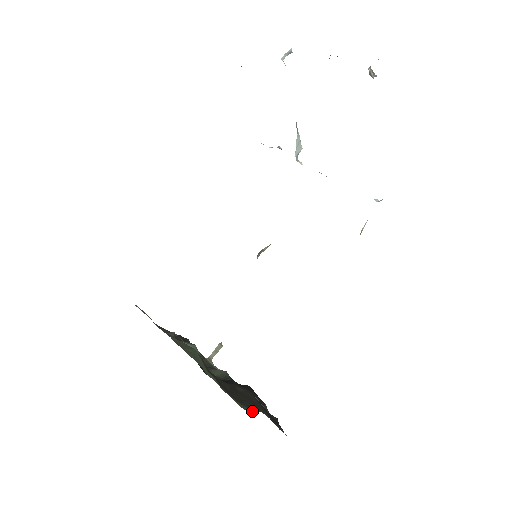
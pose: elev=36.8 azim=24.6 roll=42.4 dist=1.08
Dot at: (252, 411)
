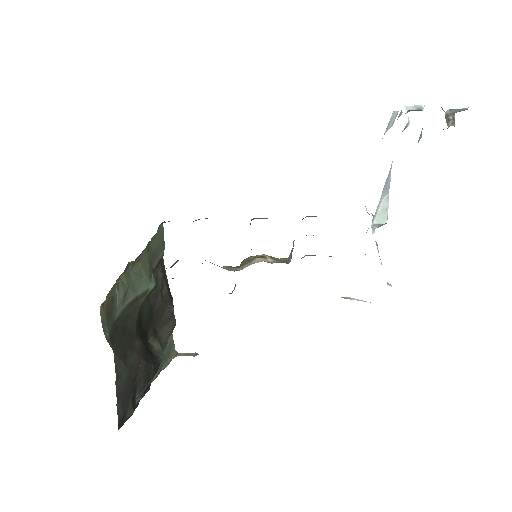
Dot at: (108, 338)
